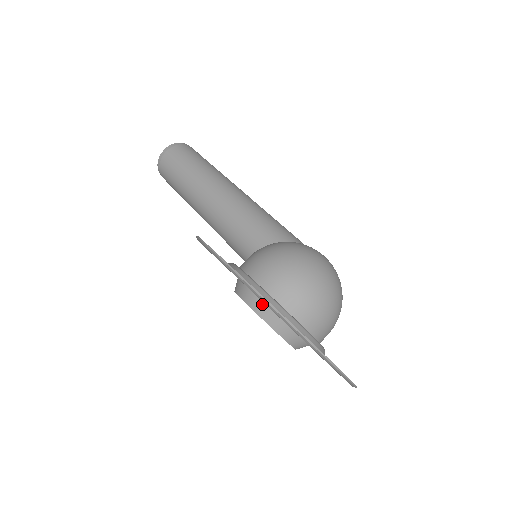
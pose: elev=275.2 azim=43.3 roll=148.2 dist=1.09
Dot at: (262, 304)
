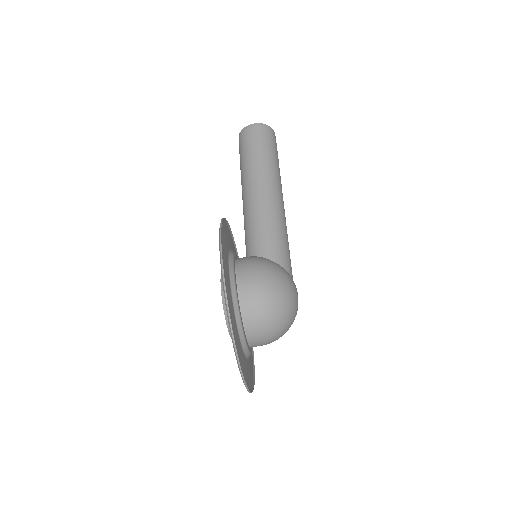
Dot at: occluded
